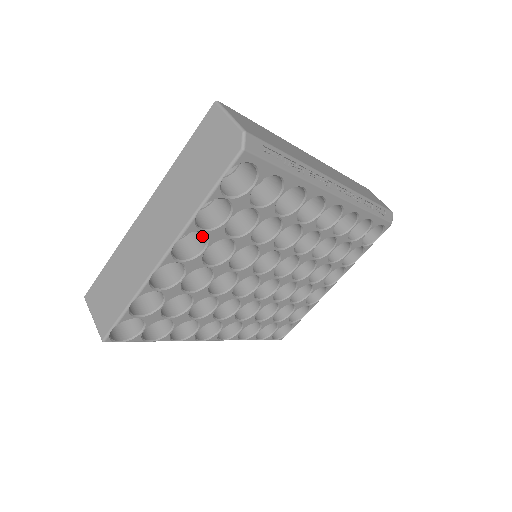
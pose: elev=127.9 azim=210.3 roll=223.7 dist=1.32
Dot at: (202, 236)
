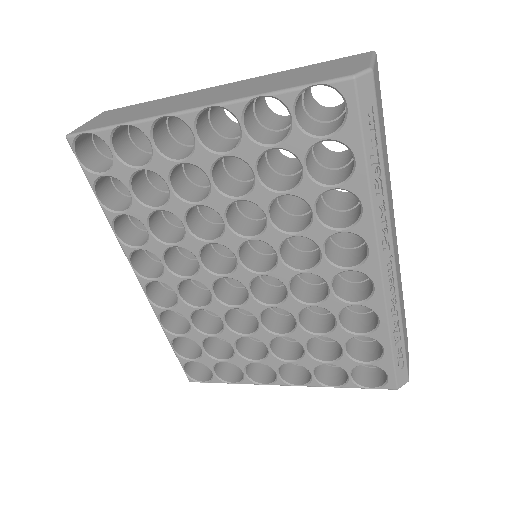
Dot at: (237, 143)
